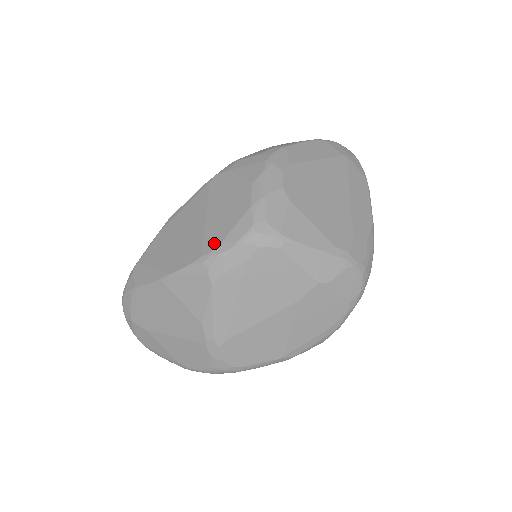
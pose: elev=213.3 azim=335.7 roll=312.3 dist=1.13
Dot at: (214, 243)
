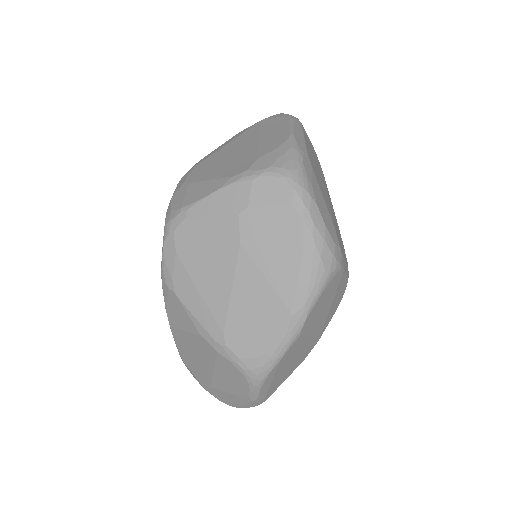
Dot at: occluded
